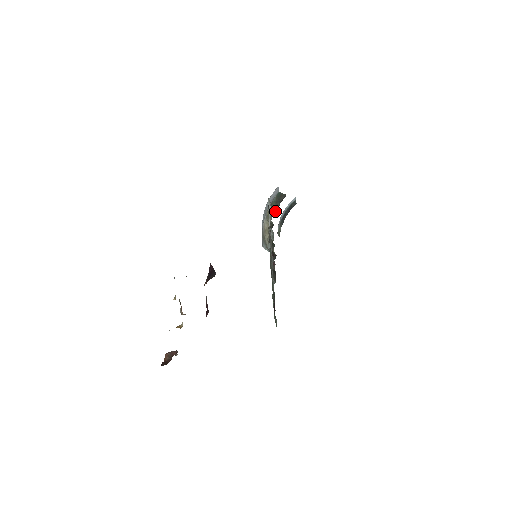
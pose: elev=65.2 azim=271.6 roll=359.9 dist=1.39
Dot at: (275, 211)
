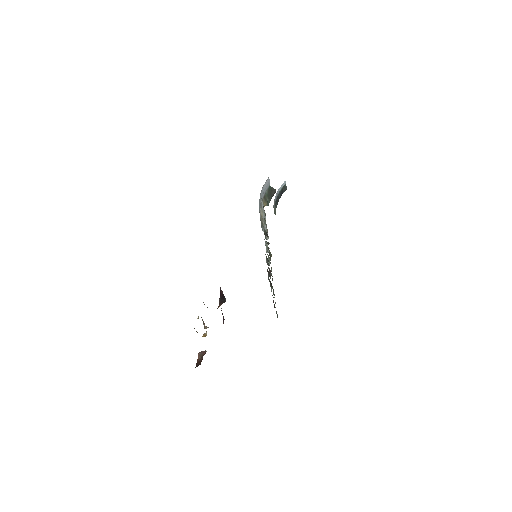
Dot at: (268, 204)
